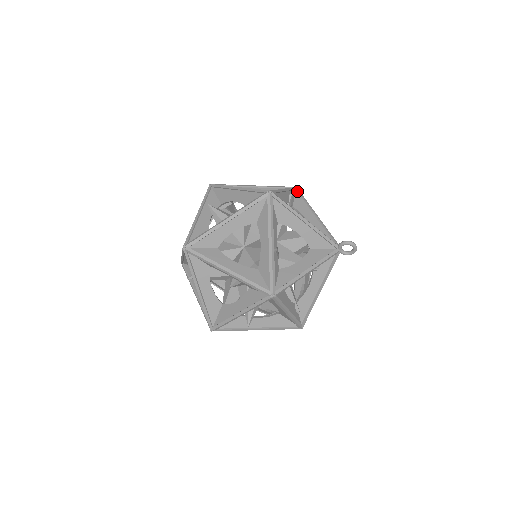
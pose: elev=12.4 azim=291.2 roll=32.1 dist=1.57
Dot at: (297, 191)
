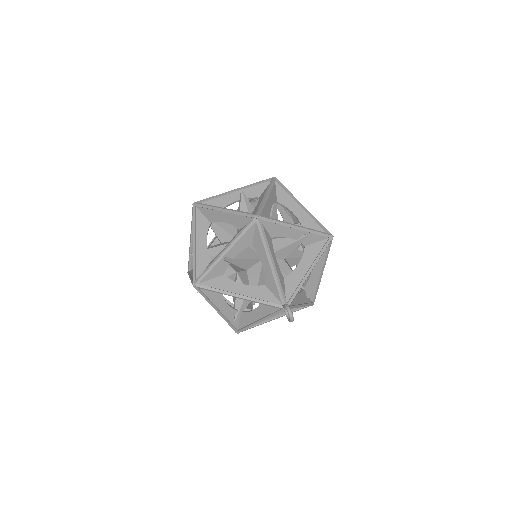
Dot at: (328, 239)
